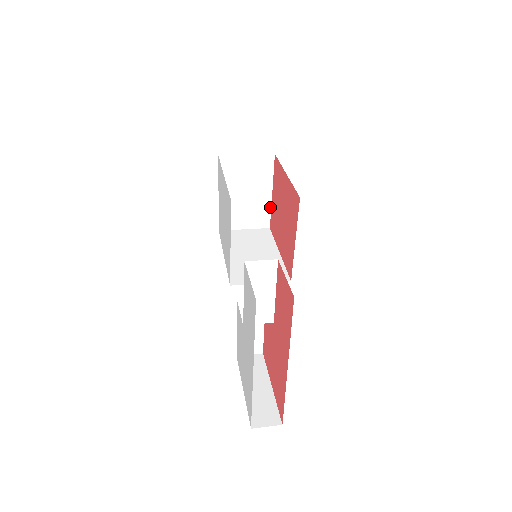
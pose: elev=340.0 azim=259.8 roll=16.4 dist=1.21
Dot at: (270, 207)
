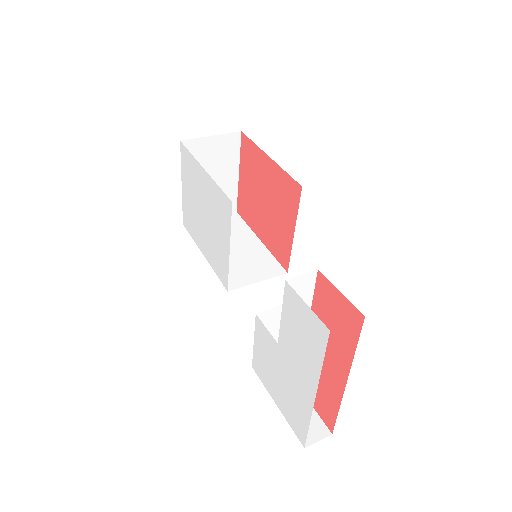
Dot at: (237, 190)
